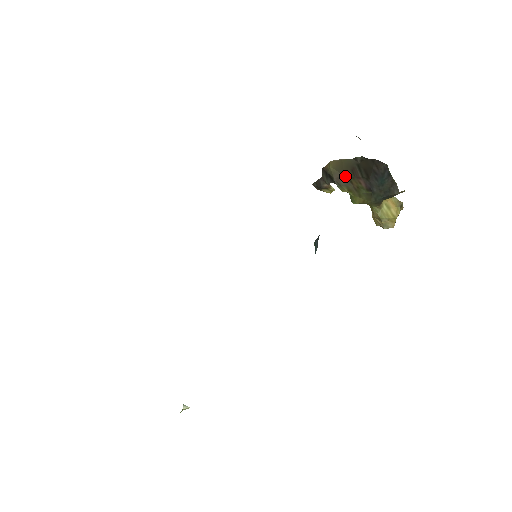
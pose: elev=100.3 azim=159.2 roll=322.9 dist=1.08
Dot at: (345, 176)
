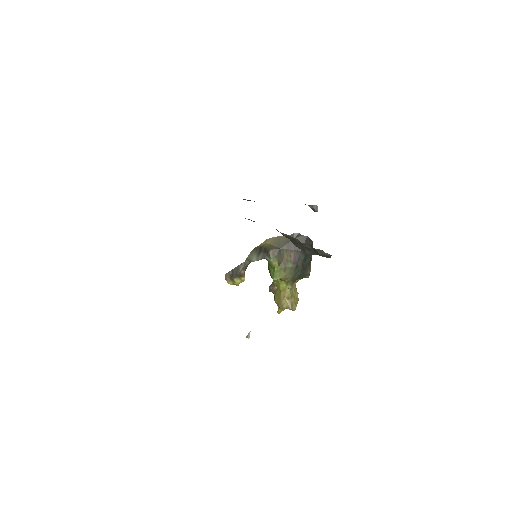
Dot at: (280, 249)
